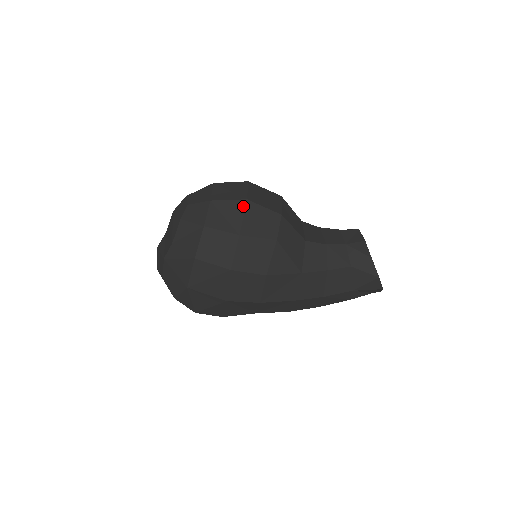
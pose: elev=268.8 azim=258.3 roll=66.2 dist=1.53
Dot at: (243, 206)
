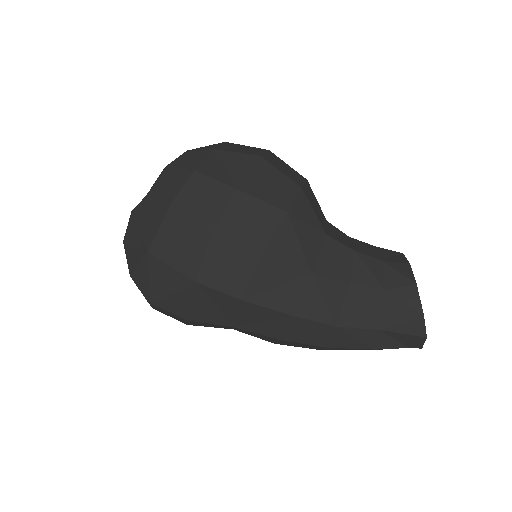
Dot at: (253, 161)
